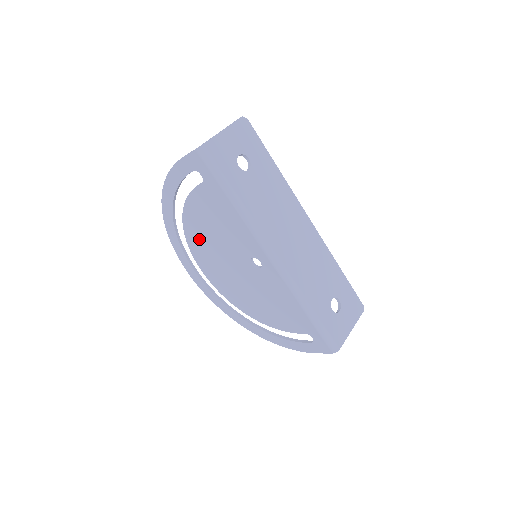
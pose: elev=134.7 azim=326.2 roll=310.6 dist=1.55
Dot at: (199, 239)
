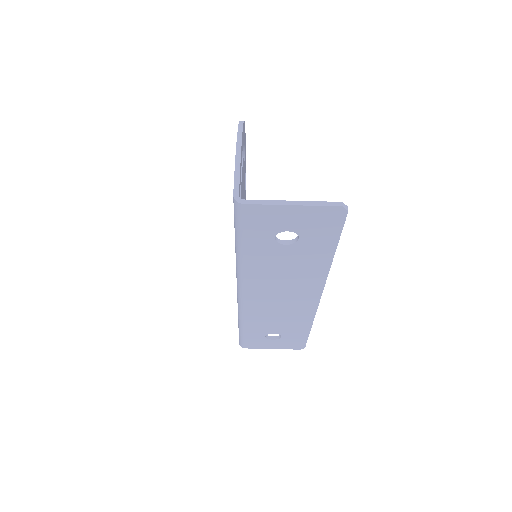
Dot at: occluded
